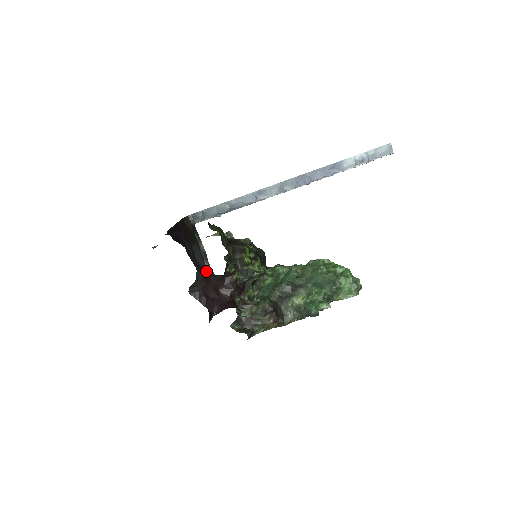
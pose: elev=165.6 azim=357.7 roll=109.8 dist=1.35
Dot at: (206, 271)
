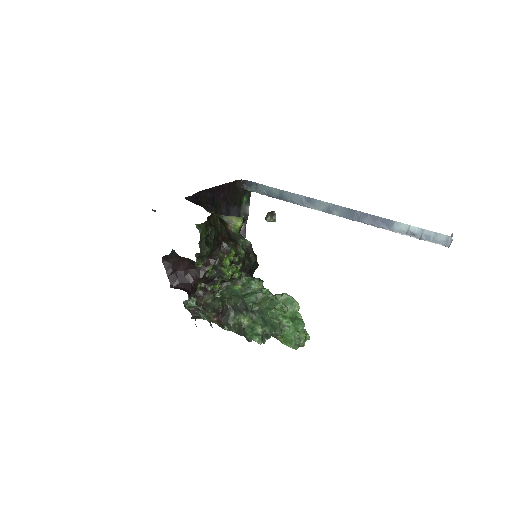
Dot at: occluded
